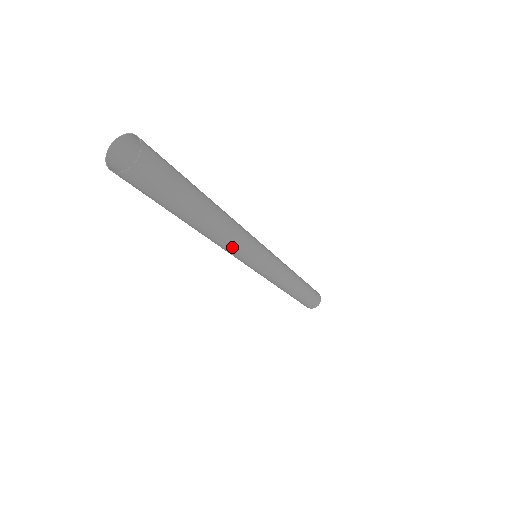
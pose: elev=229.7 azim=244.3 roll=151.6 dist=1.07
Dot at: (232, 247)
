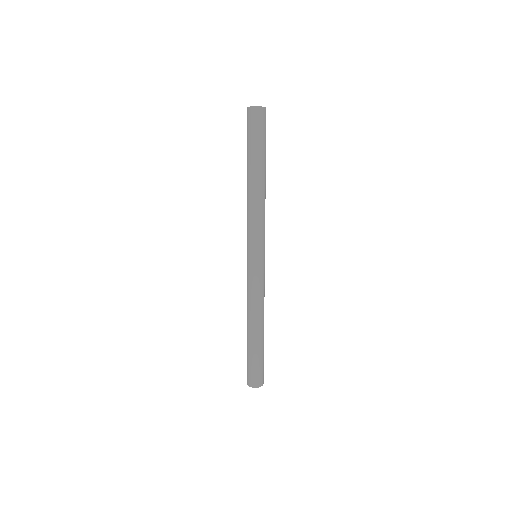
Dot at: (257, 214)
